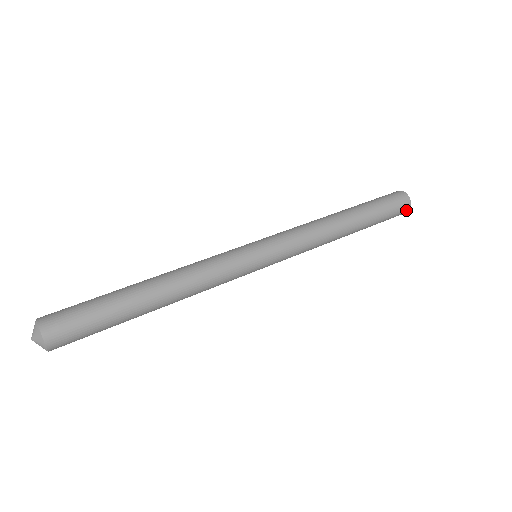
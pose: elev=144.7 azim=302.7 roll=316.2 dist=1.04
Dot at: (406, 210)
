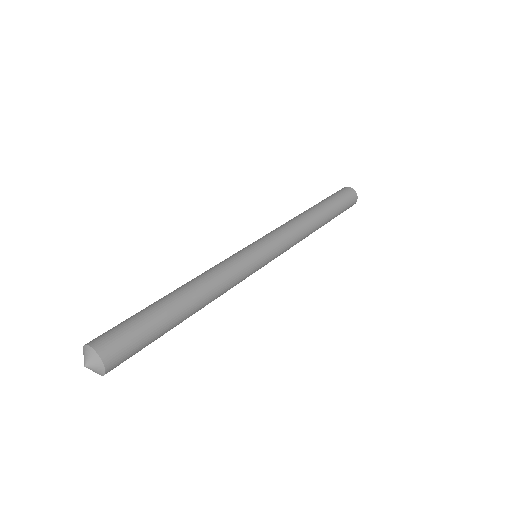
Dot at: (355, 197)
